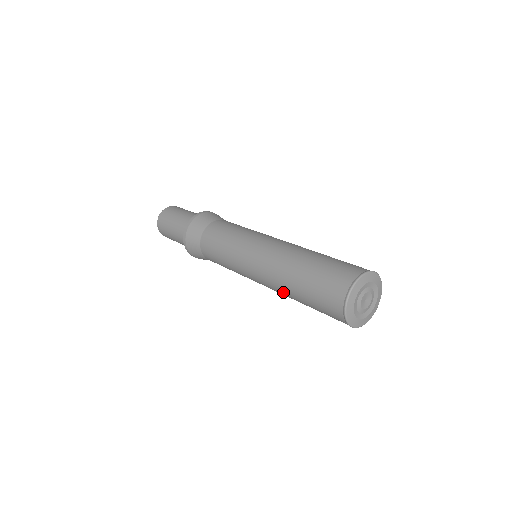
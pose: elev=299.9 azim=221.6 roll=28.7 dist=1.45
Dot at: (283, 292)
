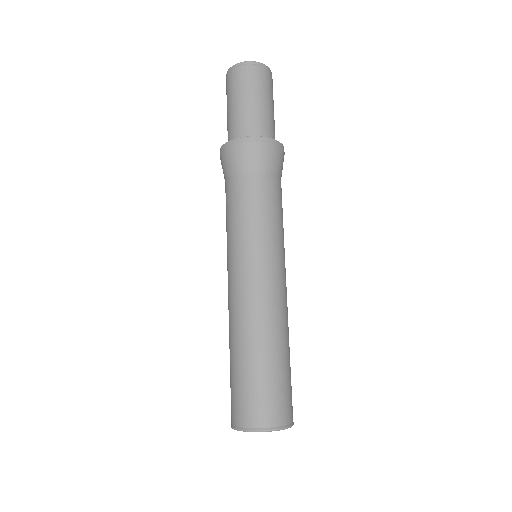
Dot at: occluded
